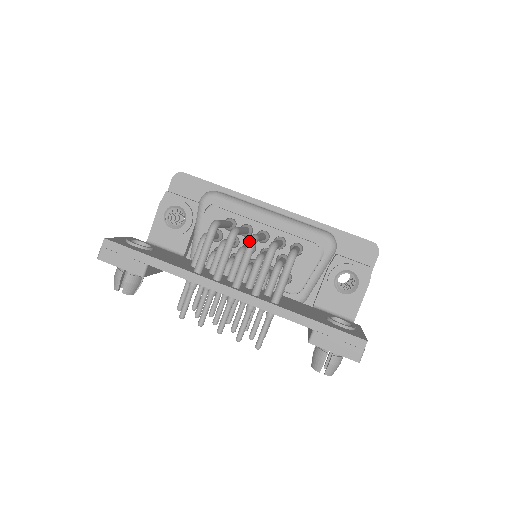
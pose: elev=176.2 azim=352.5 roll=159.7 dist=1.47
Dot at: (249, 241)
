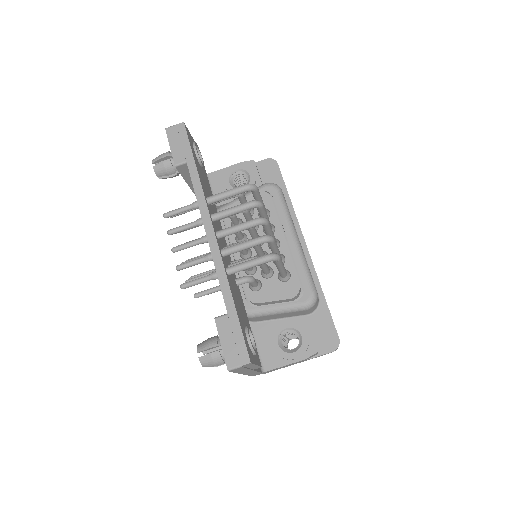
Dot at: (259, 217)
